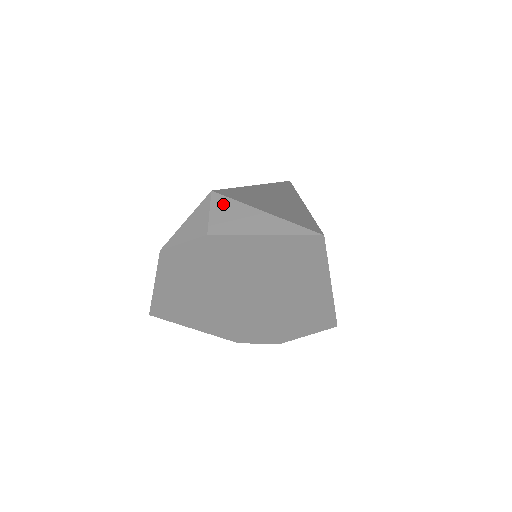
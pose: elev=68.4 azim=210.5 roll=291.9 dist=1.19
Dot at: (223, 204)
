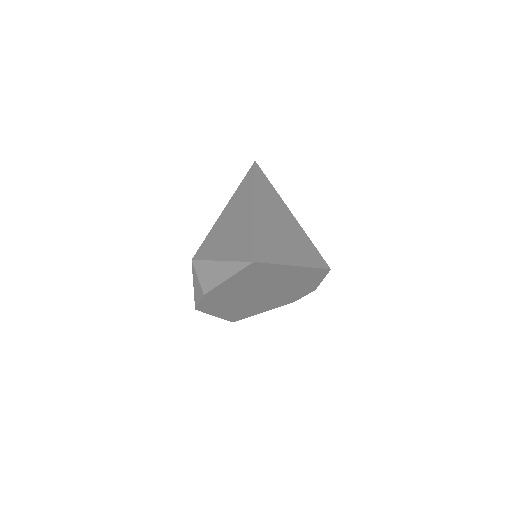
Dot at: (201, 267)
